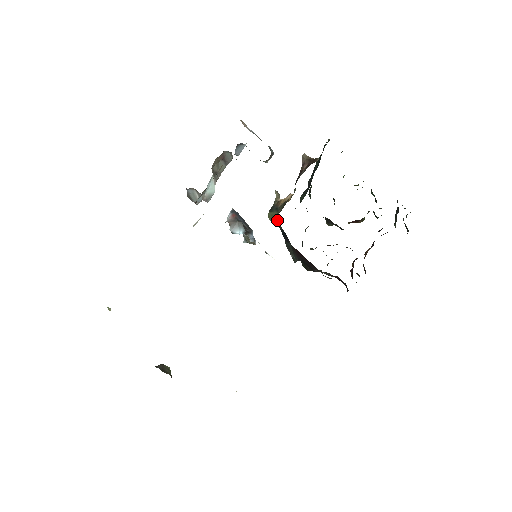
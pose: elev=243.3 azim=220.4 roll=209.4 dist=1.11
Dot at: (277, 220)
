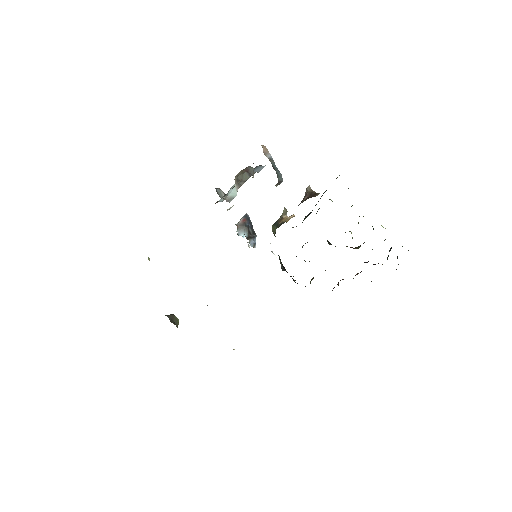
Dot at: occluded
